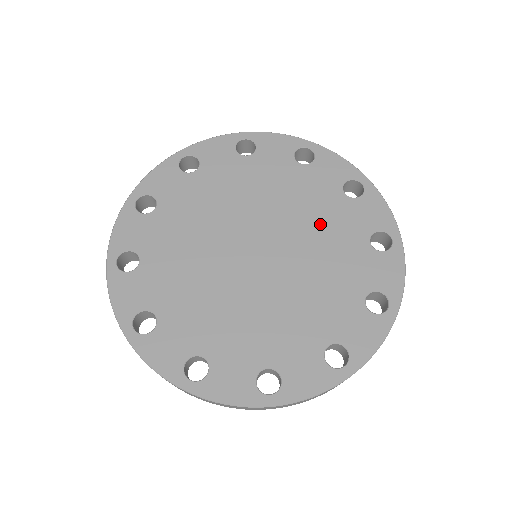
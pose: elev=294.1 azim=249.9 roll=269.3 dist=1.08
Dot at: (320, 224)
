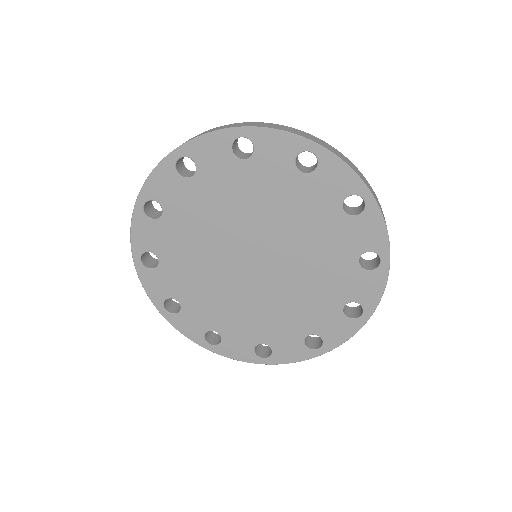
Dot at: (318, 271)
